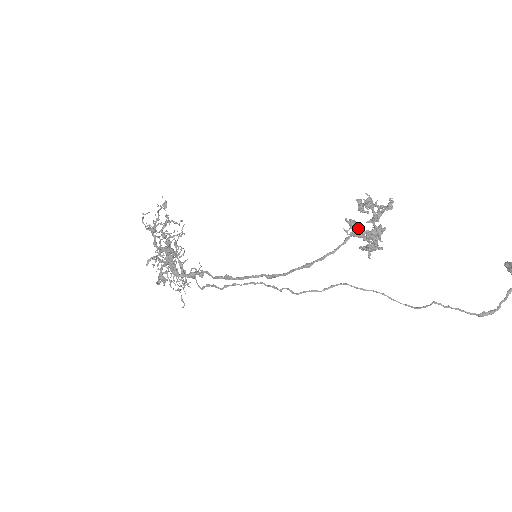
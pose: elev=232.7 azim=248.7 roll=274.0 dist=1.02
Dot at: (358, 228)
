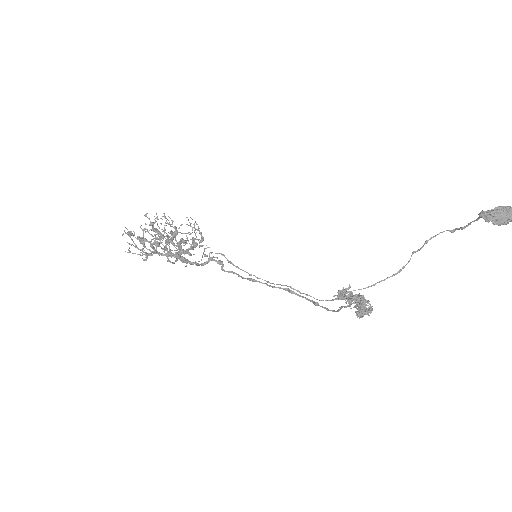
Dot at: occluded
